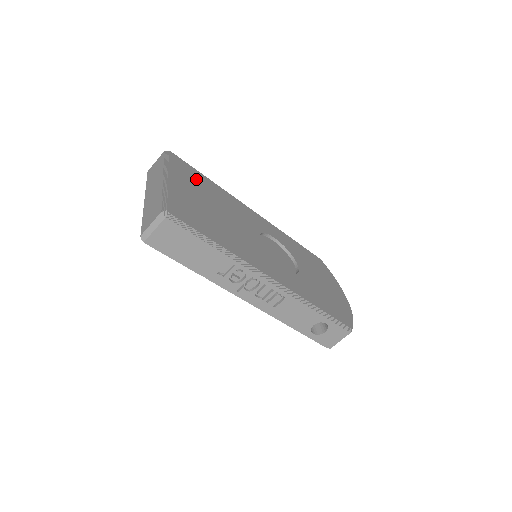
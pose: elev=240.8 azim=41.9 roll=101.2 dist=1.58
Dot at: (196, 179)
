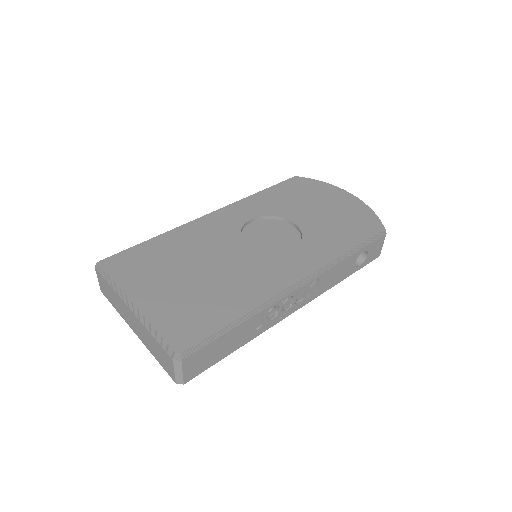
Dot at: (146, 260)
